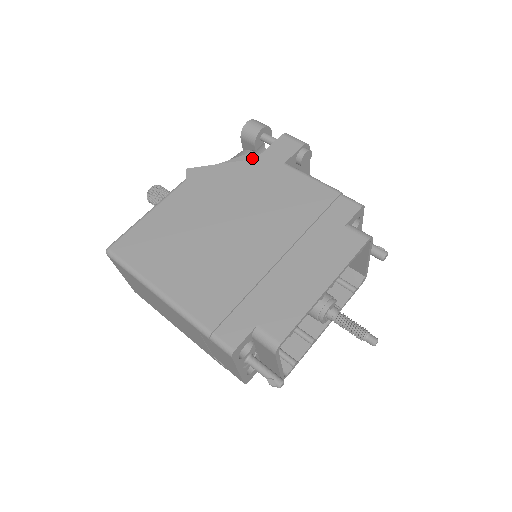
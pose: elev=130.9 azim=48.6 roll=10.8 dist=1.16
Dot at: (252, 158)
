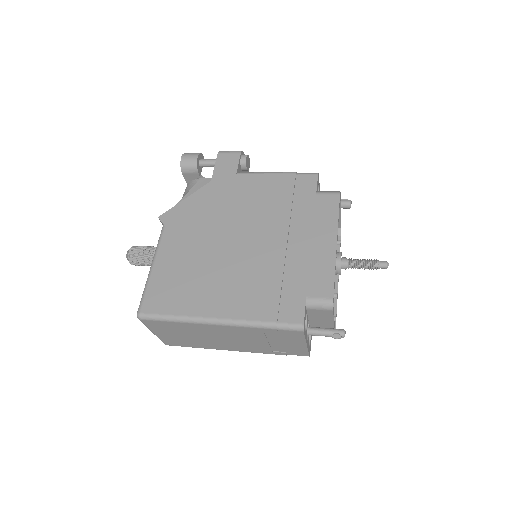
Dot at: (204, 183)
